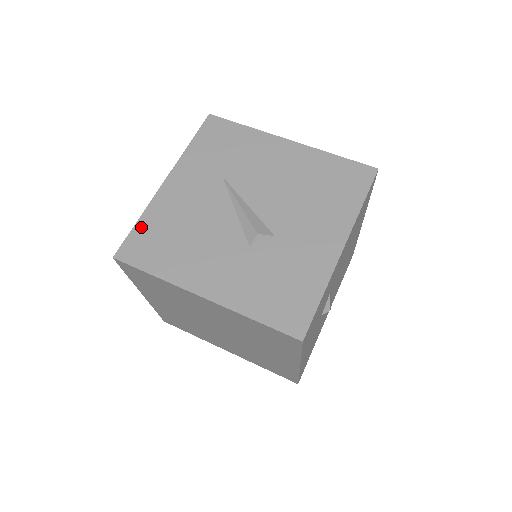
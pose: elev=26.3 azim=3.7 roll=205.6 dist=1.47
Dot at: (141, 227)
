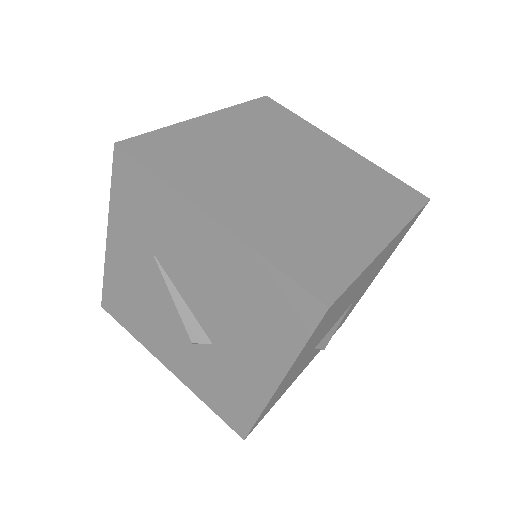
Dot at: (108, 286)
